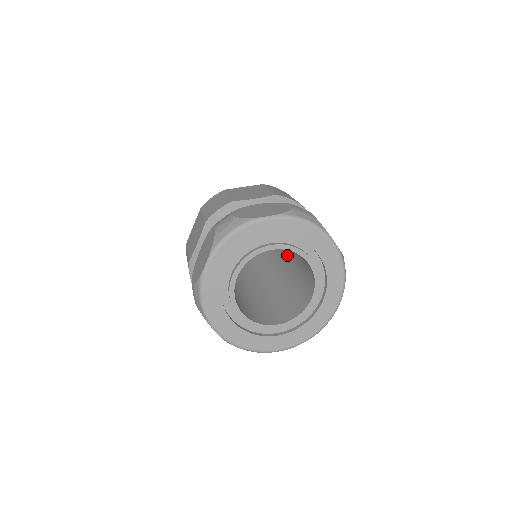
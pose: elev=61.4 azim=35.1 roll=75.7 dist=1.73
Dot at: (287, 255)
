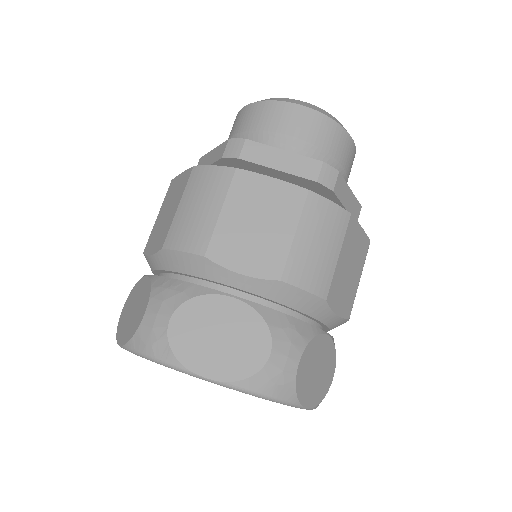
Dot at: occluded
